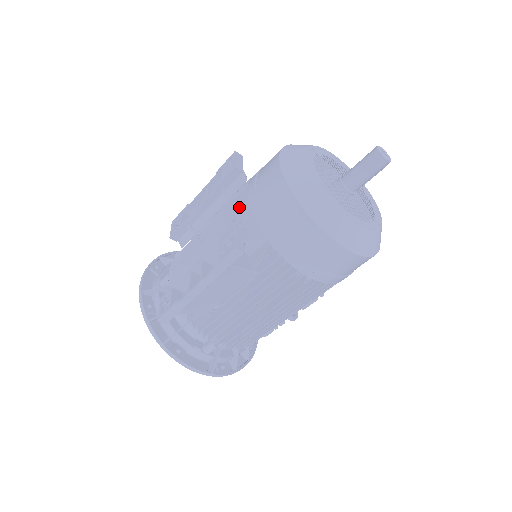
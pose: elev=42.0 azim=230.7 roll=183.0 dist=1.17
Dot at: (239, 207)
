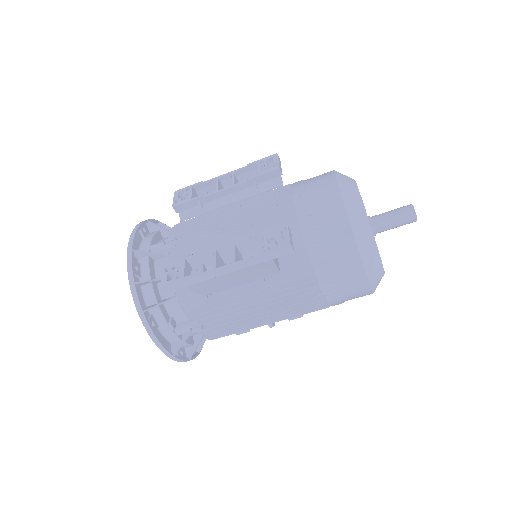
Dot at: (280, 207)
